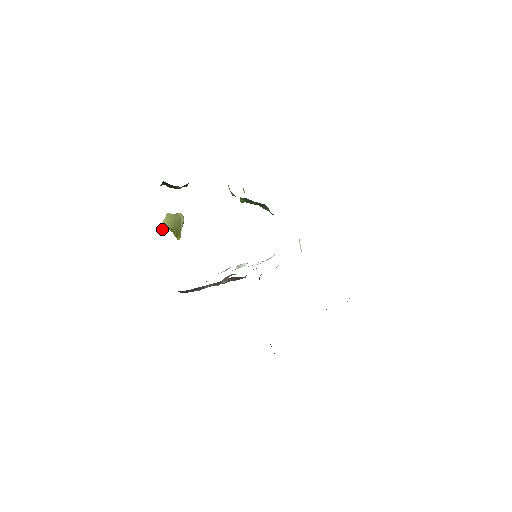
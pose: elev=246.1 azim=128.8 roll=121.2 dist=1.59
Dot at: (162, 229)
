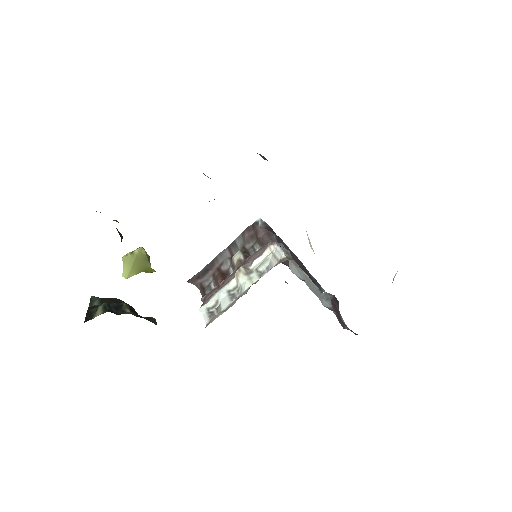
Dot at: occluded
